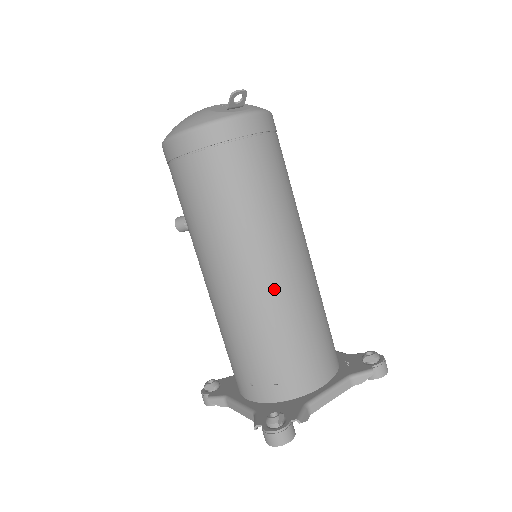
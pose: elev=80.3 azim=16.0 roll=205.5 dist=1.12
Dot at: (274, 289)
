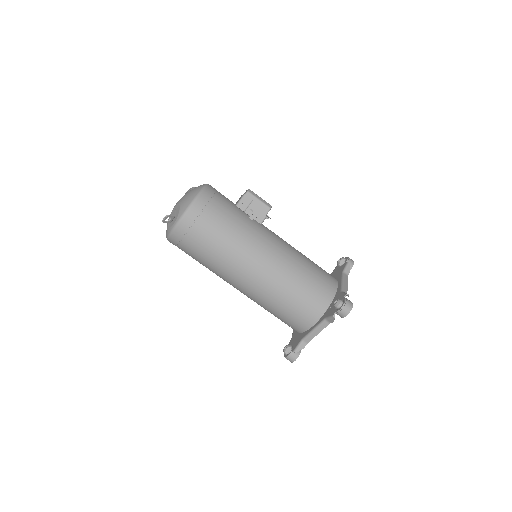
Dot at: (252, 293)
